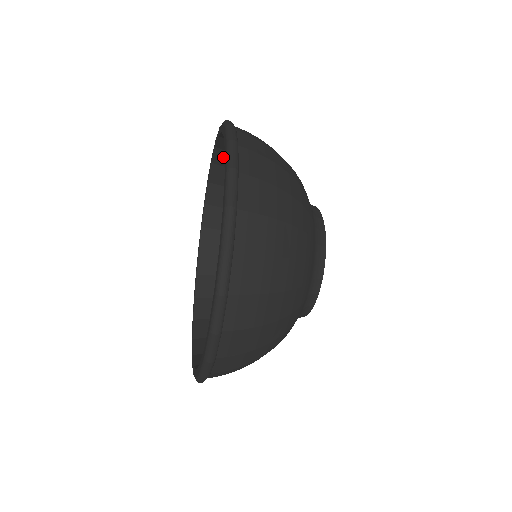
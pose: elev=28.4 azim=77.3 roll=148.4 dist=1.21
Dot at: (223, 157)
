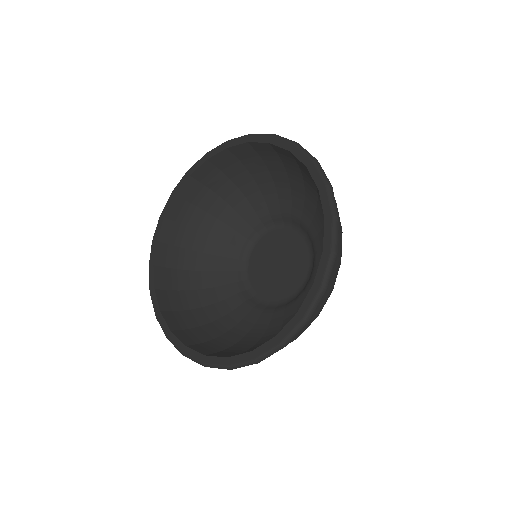
Dot at: (303, 165)
